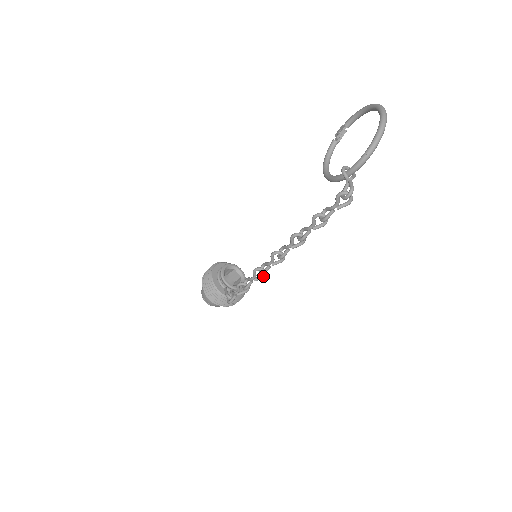
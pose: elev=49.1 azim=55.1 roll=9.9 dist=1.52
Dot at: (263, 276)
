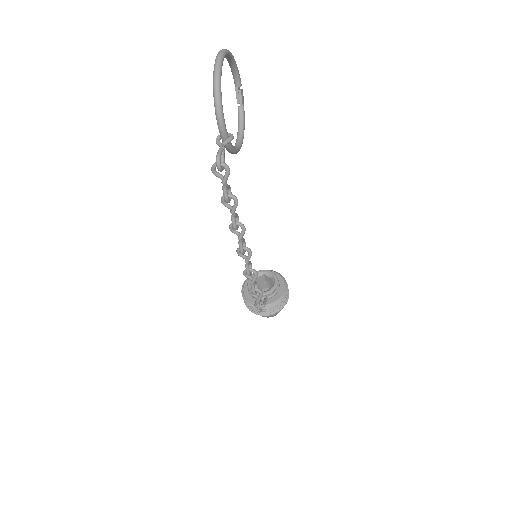
Dot at: (254, 275)
